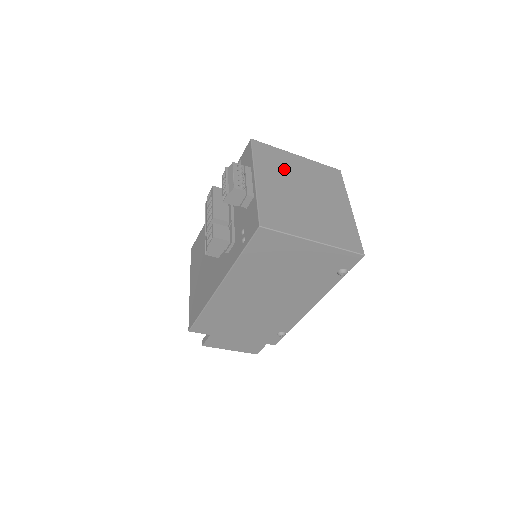
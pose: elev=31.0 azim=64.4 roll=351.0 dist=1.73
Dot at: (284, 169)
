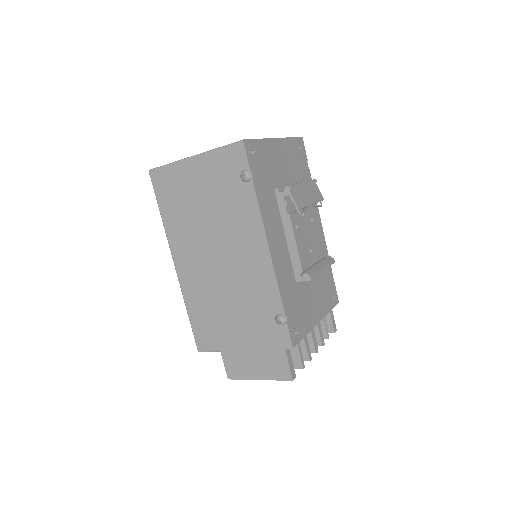
Dot at: occluded
